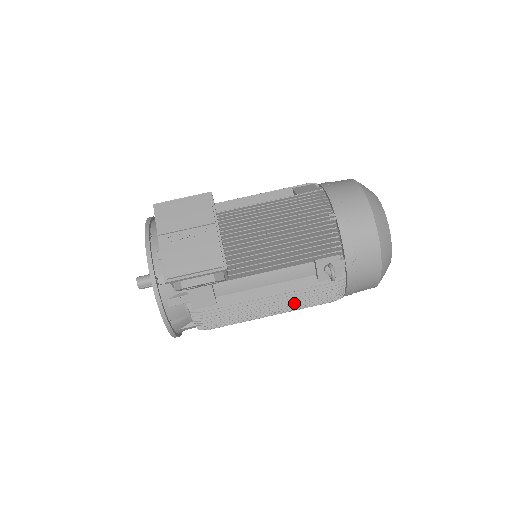
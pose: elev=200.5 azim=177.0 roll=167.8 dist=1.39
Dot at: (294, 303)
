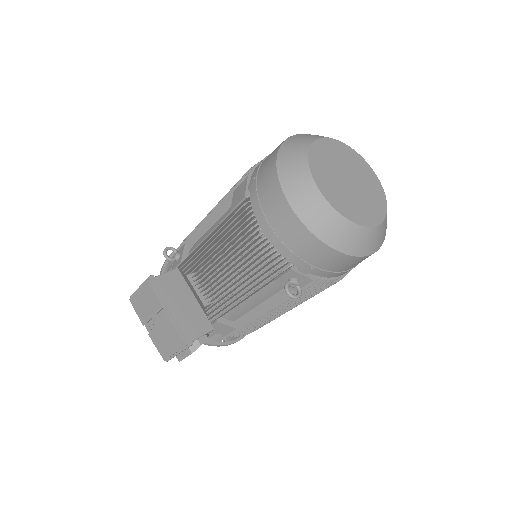
Dot at: (299, 302)
